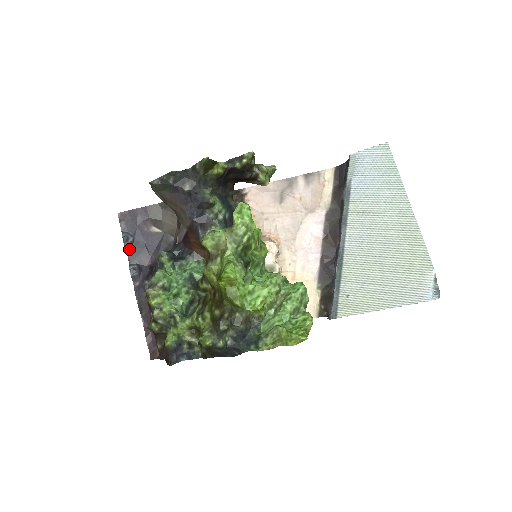
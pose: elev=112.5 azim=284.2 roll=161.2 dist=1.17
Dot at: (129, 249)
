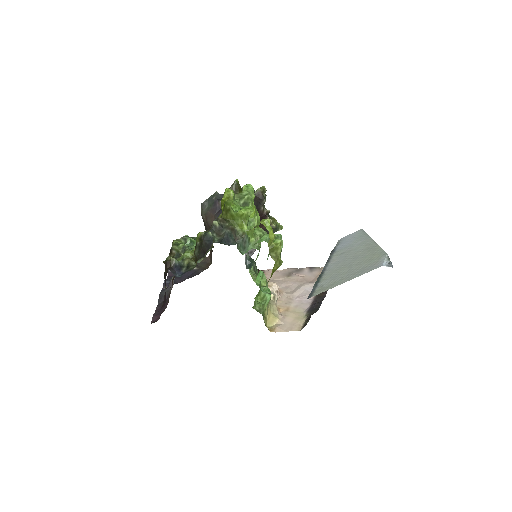
Dot at: (170, 275)
